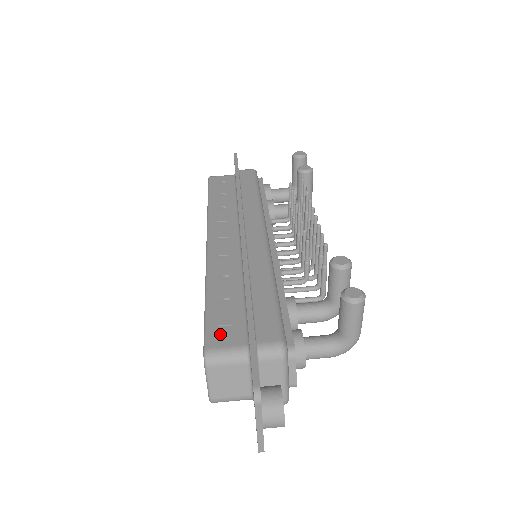
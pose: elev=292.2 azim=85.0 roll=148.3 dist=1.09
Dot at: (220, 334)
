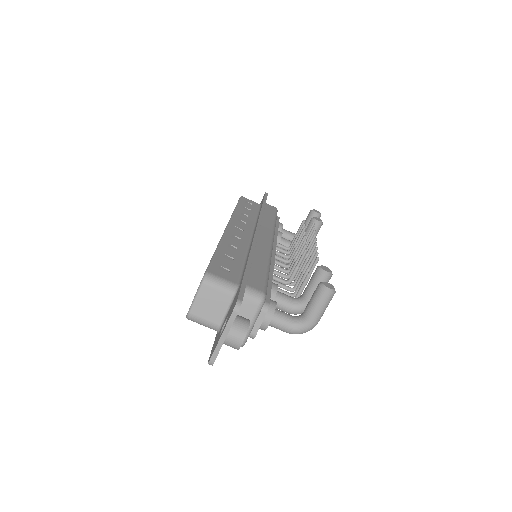
Dot at: (220, 270)
